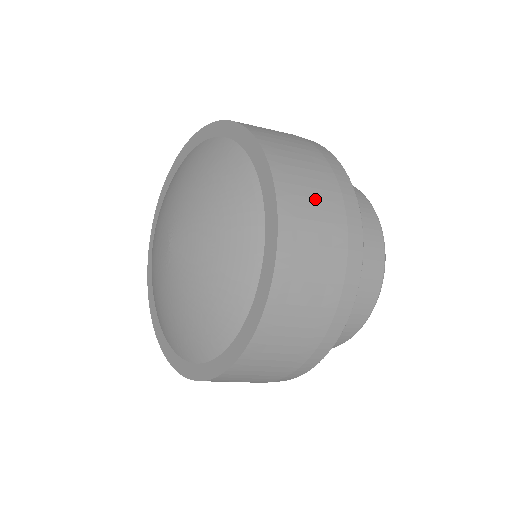
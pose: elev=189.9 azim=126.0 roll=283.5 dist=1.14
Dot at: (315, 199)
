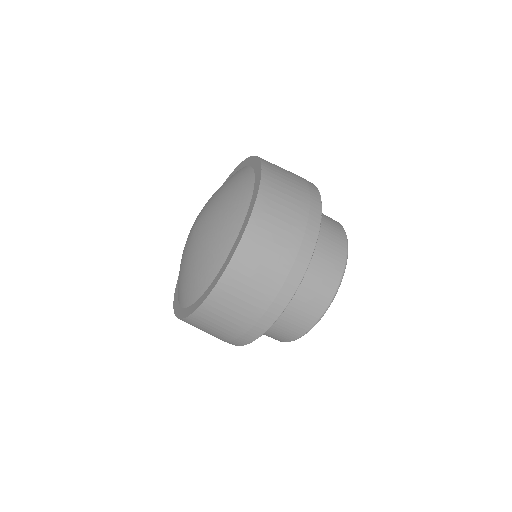
Dot at: occluded
